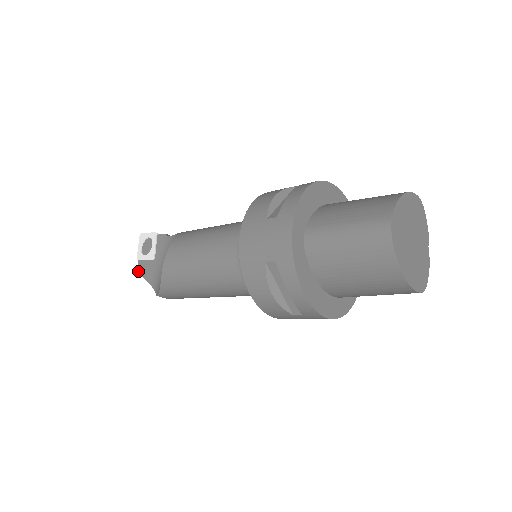
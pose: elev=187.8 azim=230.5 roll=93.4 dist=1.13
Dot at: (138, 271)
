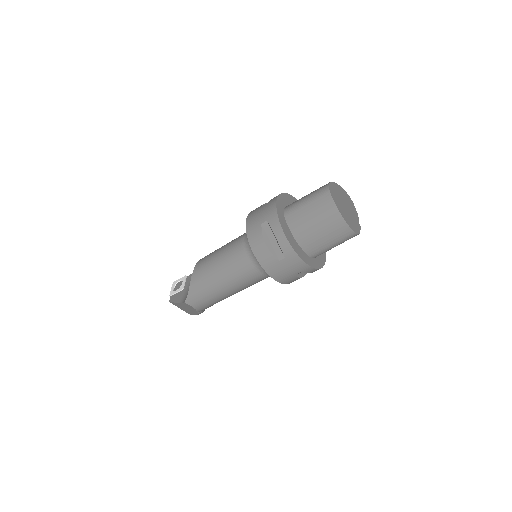
Dot at: (170, 301)
